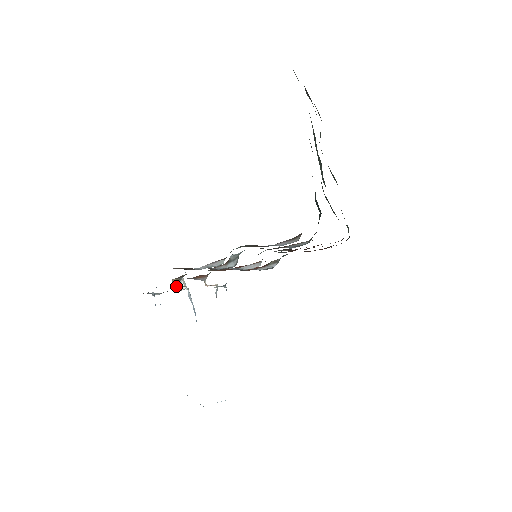
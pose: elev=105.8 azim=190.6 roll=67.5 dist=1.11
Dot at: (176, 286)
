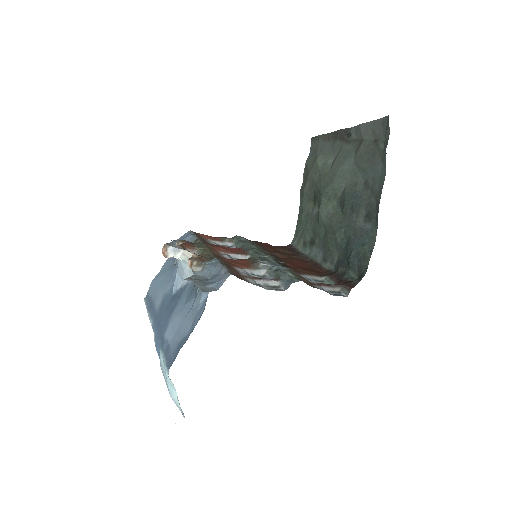
Dot at: (197, 270)
